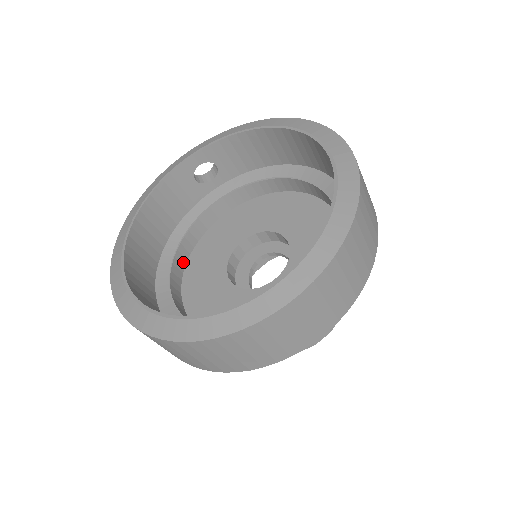
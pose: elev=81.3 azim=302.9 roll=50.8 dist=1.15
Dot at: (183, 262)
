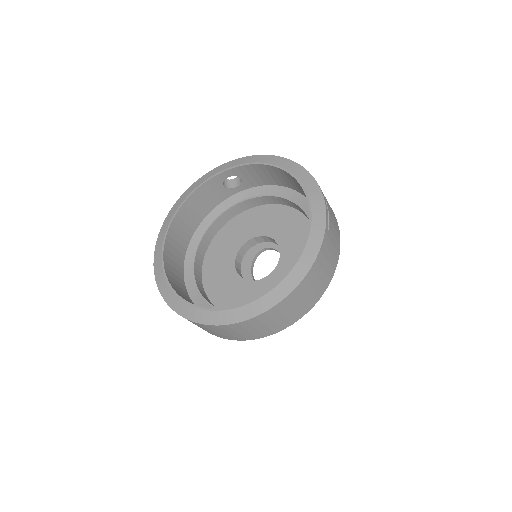
Dot at: (207, 244)
